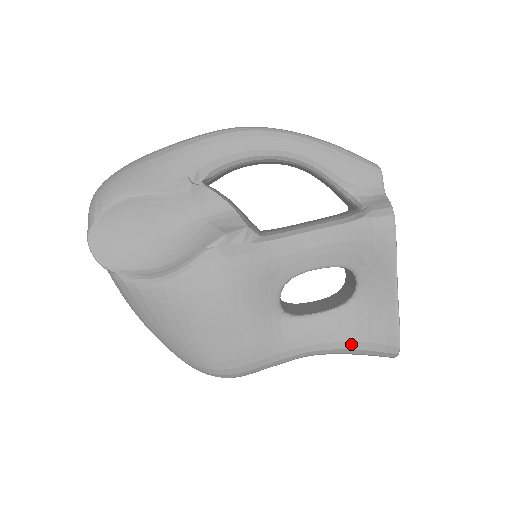
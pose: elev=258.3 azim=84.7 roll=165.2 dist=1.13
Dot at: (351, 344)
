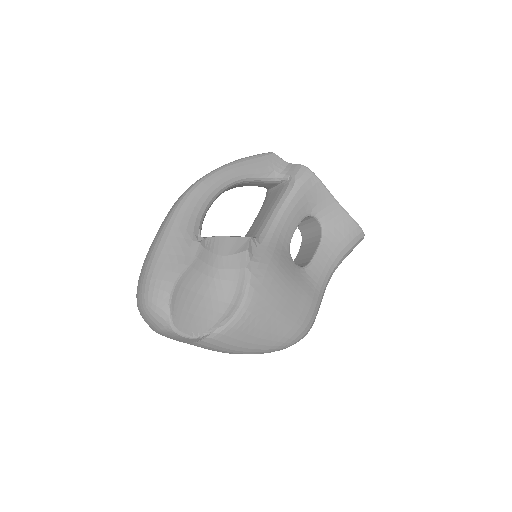
Dot at: (343, 252)
